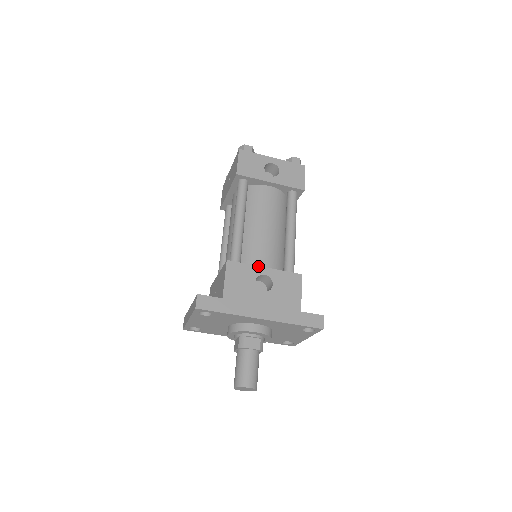
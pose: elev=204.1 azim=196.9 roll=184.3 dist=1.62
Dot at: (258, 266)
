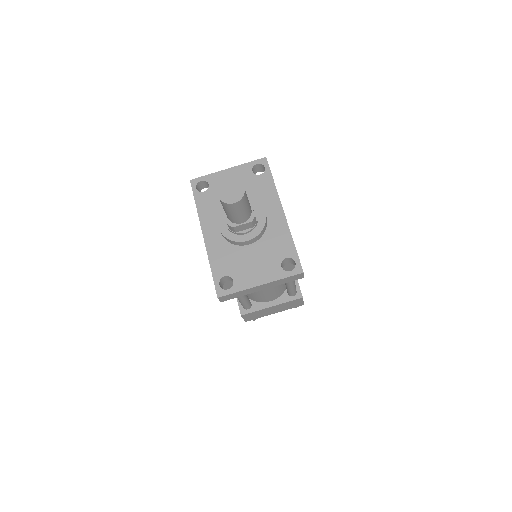
Dot at: occluded
